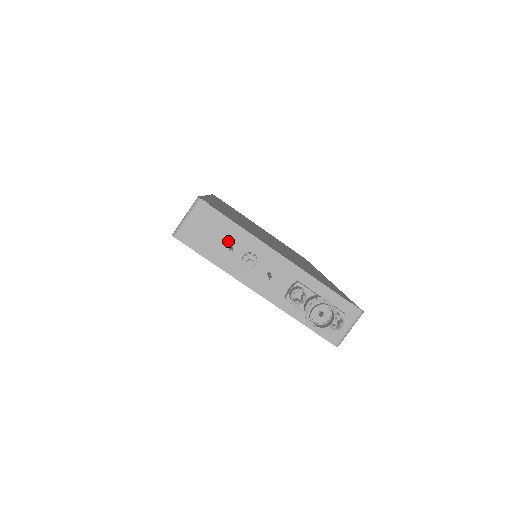
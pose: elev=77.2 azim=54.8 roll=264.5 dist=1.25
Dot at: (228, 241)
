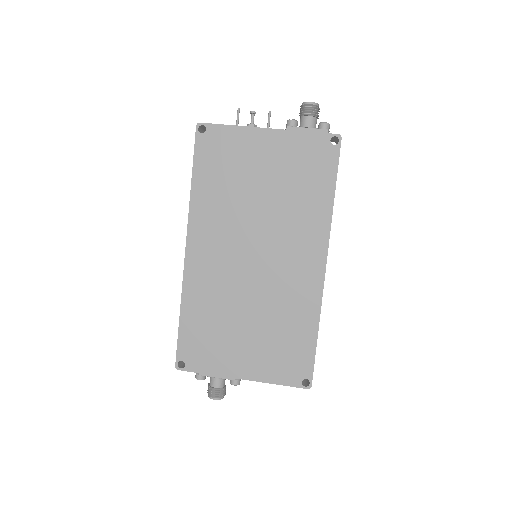
Dot at: occluded
